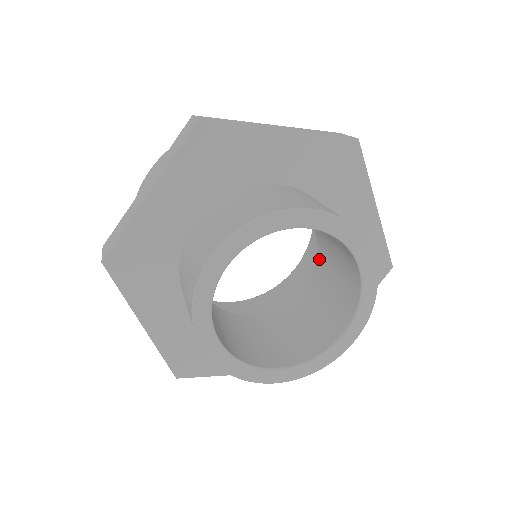
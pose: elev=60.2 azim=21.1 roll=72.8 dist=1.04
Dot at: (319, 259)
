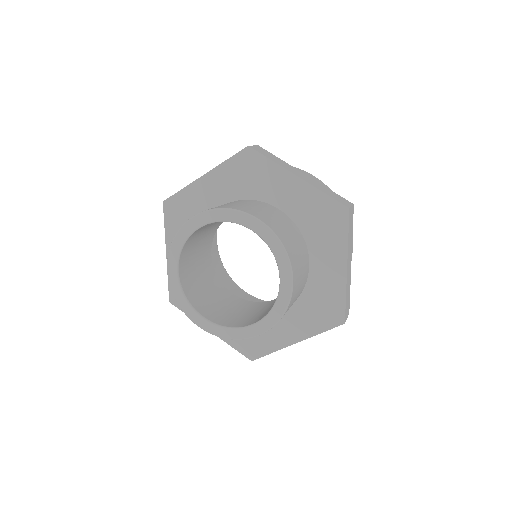
Dot at: occluded
